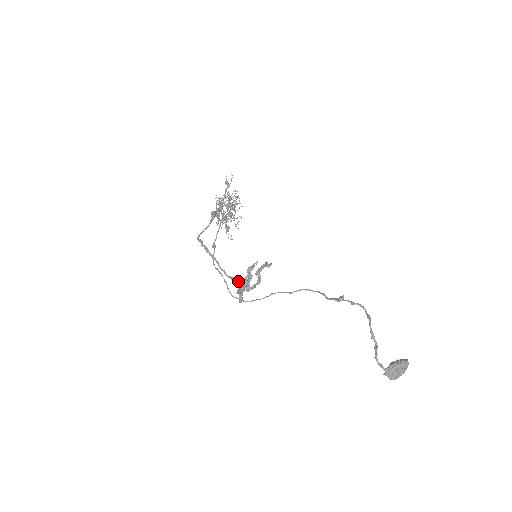
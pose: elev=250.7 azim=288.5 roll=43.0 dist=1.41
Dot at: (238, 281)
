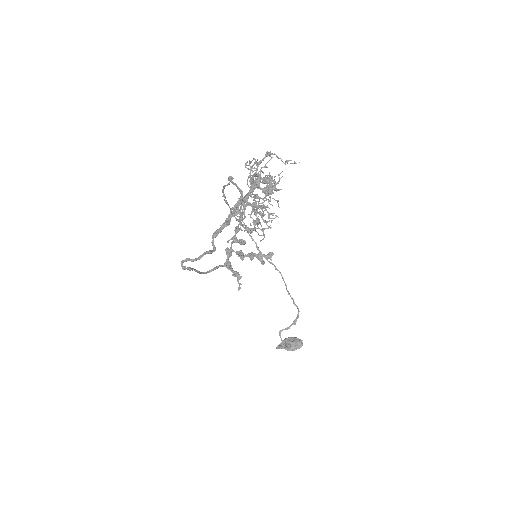
Dot at: occluded
